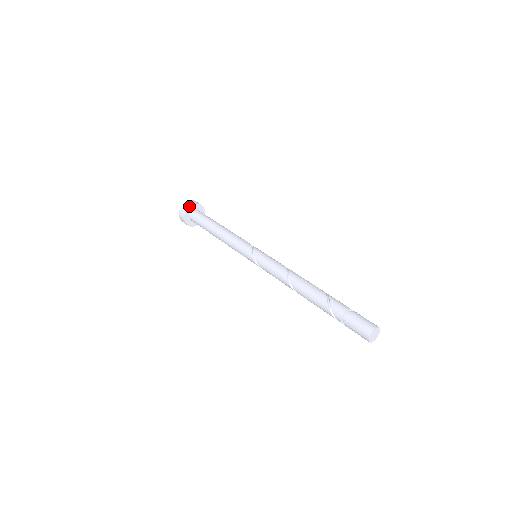
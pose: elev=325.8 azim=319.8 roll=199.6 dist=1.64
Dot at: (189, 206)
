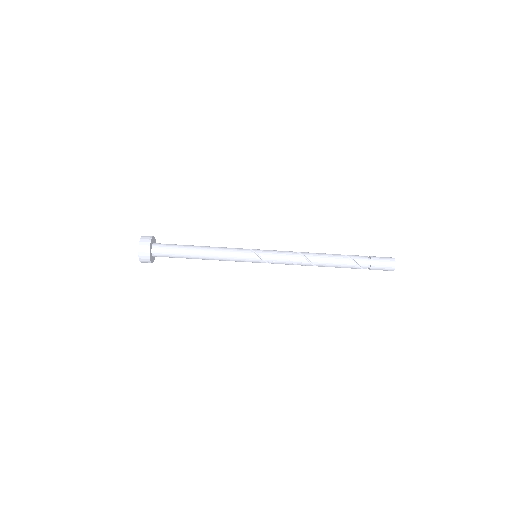
Dot at: (150, 242)
